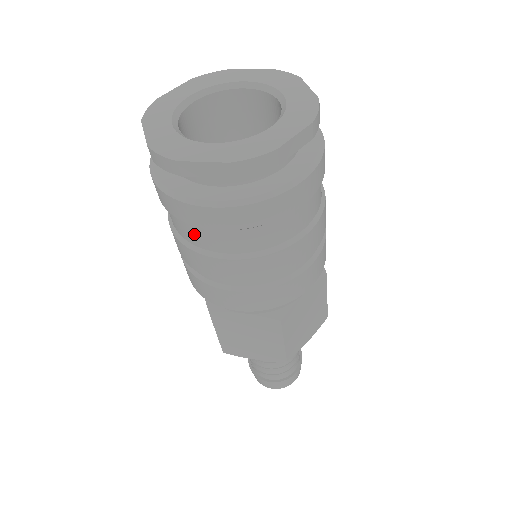
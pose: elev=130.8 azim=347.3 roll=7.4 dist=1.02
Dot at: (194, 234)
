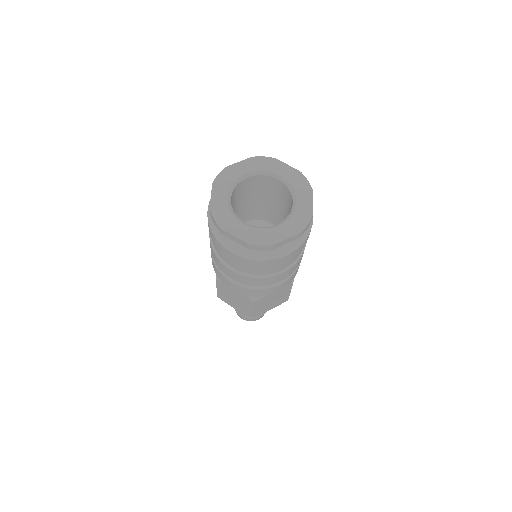
Dot at: (220, 252)
